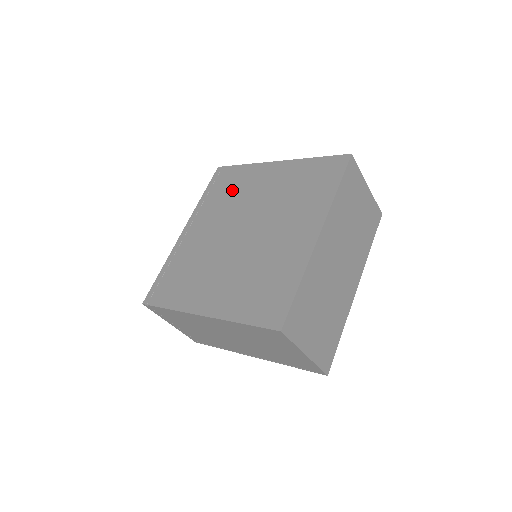
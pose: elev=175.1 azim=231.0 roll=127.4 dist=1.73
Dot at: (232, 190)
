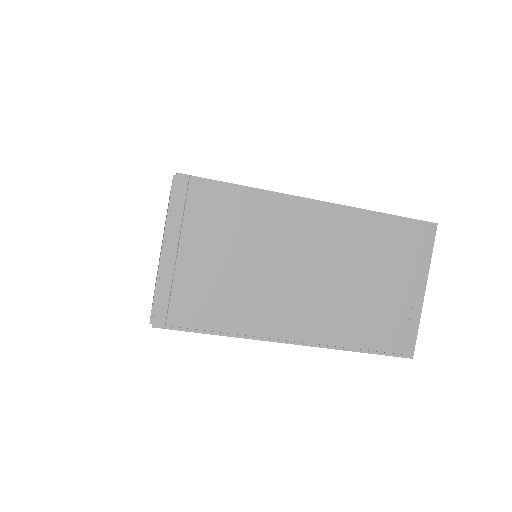
Dot at: occluded
